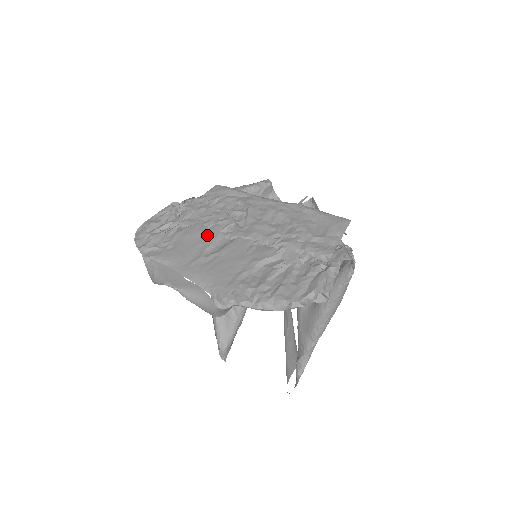
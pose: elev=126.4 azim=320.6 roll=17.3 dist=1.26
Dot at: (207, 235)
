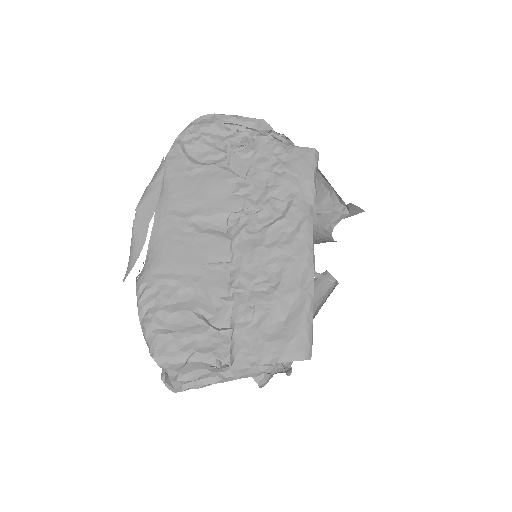
Dot at: (221, 201)
